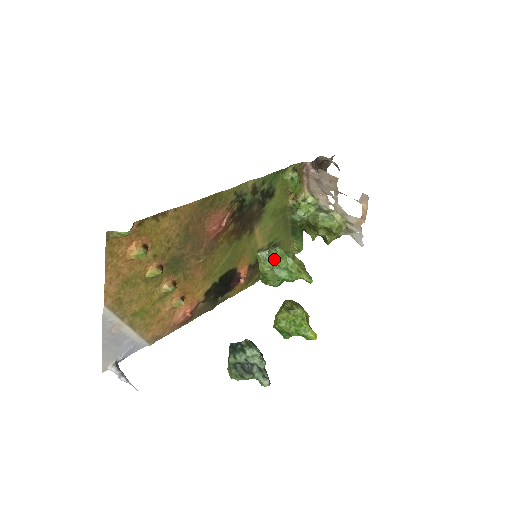
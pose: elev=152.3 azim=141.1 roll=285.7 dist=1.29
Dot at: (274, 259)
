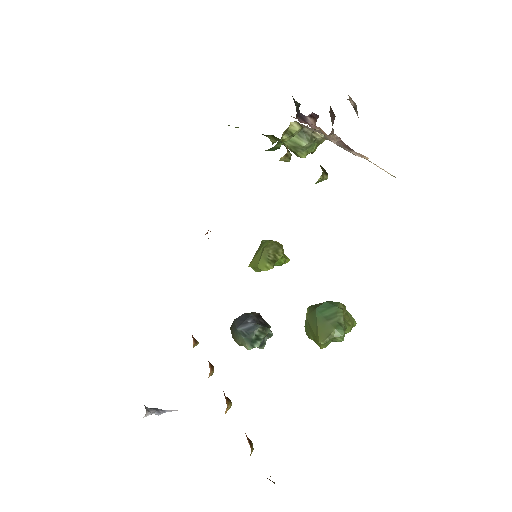
Dot at: occluded
